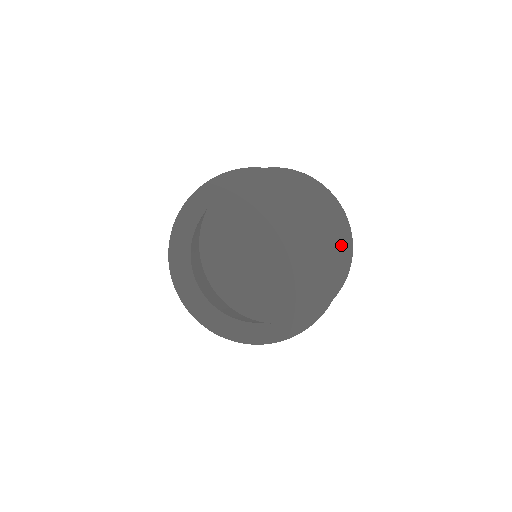
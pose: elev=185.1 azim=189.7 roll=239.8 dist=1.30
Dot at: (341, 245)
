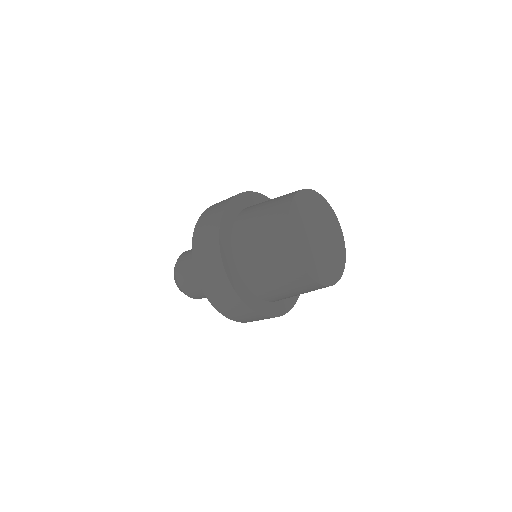
Dot at: (336, 274)
